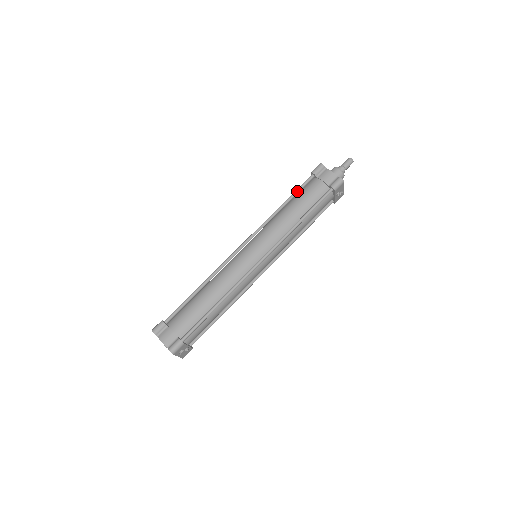
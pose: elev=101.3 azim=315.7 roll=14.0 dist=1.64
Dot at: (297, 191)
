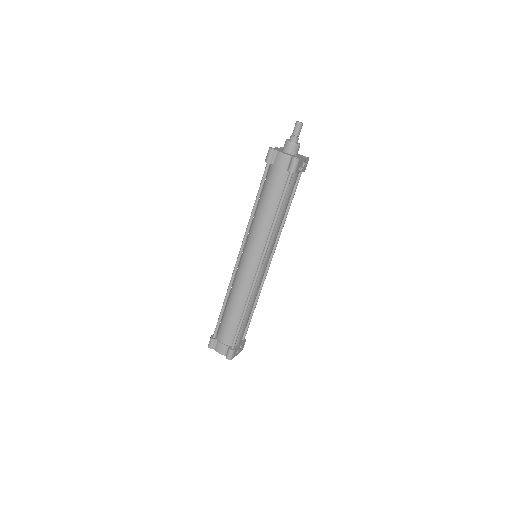
Dot at: (261, 187)
